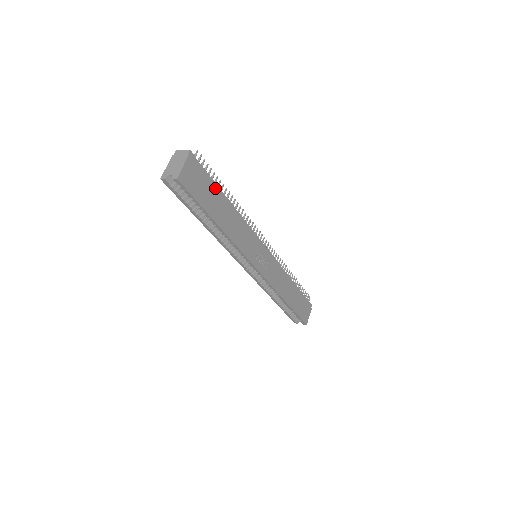
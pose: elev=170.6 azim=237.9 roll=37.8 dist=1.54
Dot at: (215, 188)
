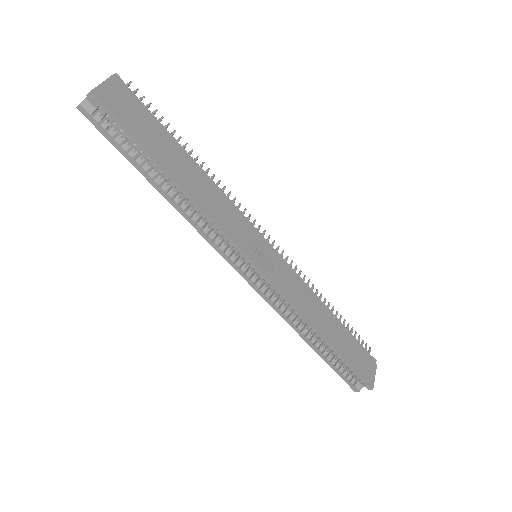
Dot at: (163, 131)
